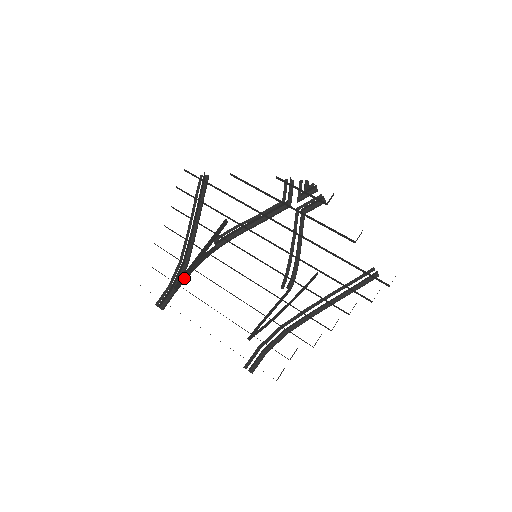
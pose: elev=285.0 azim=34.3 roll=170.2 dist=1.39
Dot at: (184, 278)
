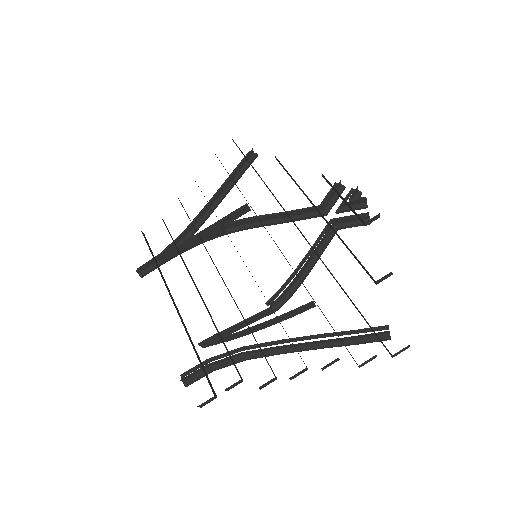
Dot at: (176, 252)
